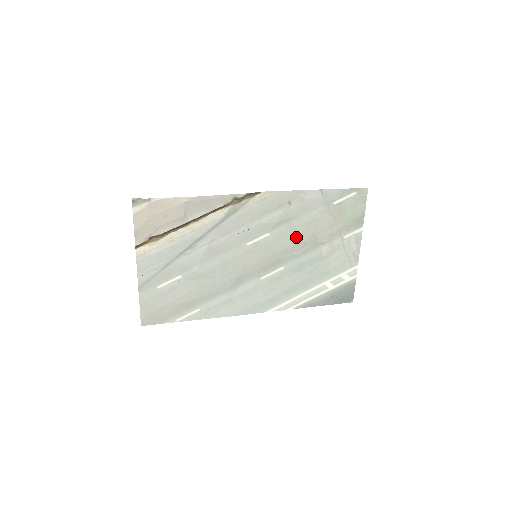
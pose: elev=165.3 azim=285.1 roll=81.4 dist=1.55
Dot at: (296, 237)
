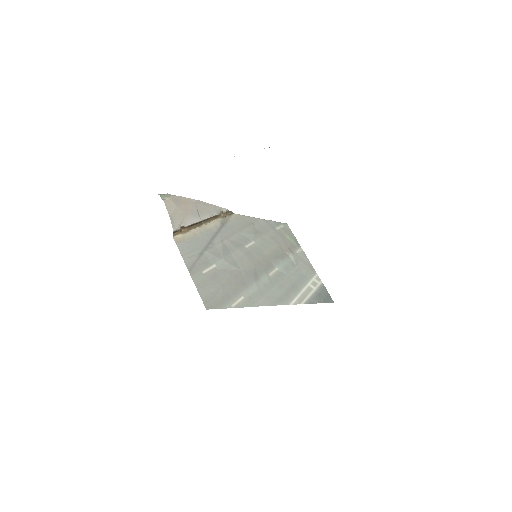
Dot at: (271, 247)
